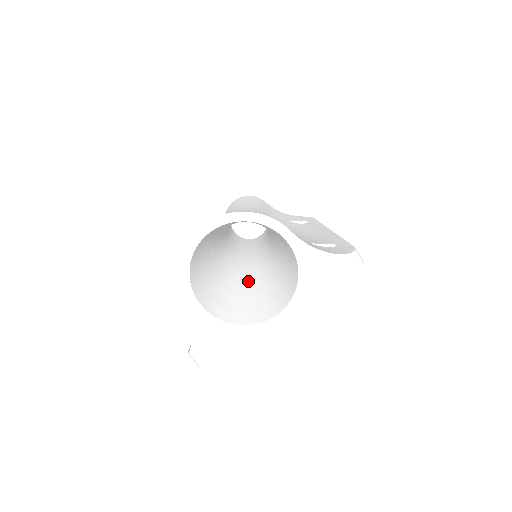
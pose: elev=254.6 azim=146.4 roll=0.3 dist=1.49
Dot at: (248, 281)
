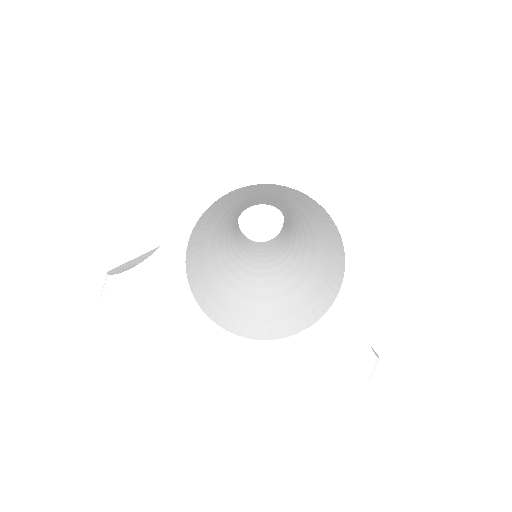
Dot at: (232, 270)
